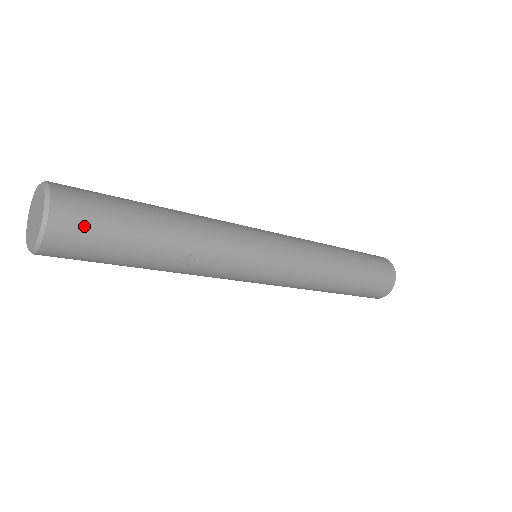
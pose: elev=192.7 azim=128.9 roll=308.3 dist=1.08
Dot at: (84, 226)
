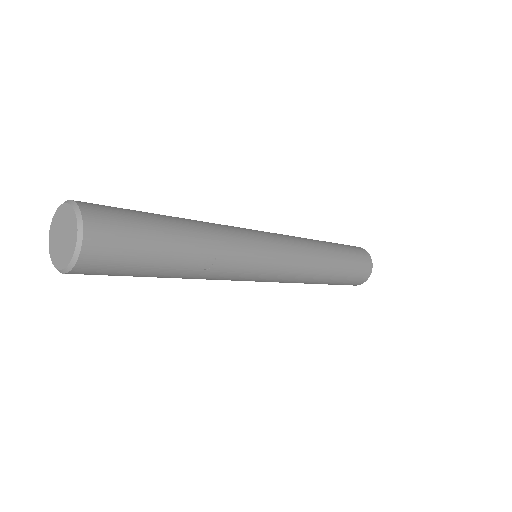
Dot at: (115, 241)
